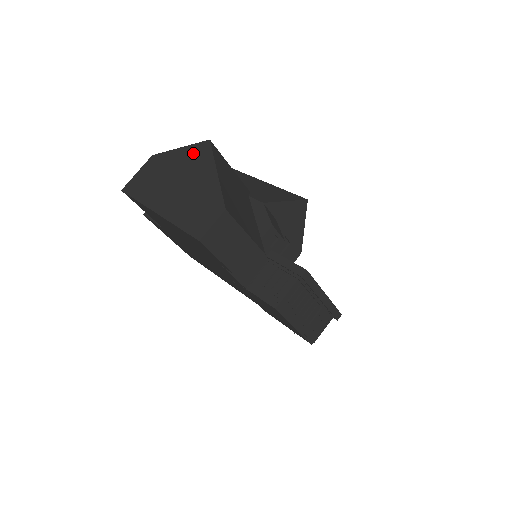
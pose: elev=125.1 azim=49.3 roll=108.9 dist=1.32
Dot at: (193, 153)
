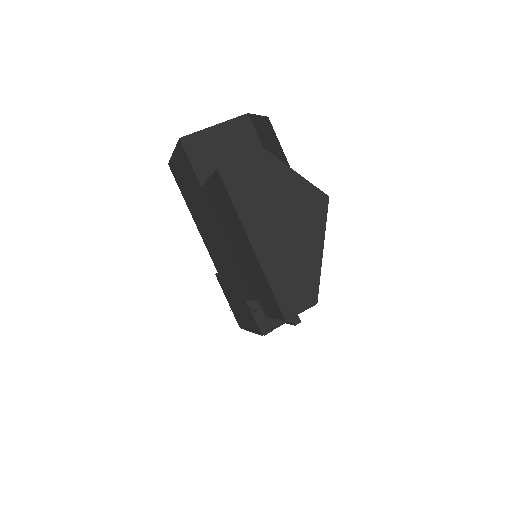
Dot at: (309, 199)
